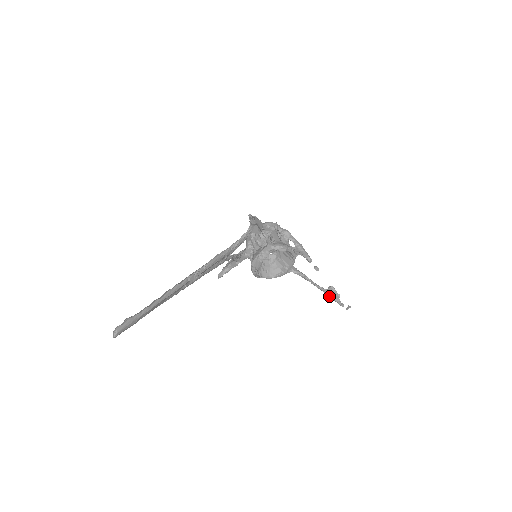
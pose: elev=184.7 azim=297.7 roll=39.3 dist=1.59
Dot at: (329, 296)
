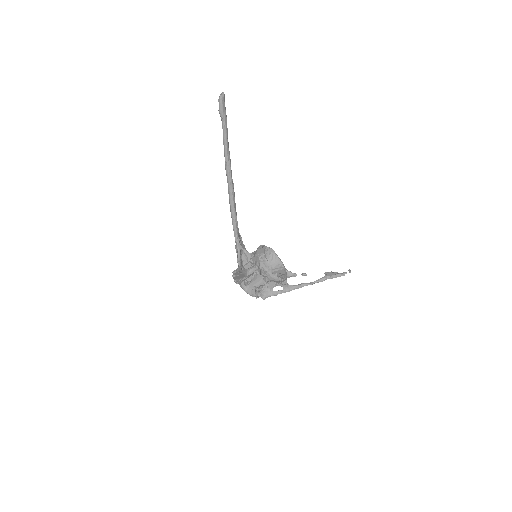
Dot at: (330, 276)
